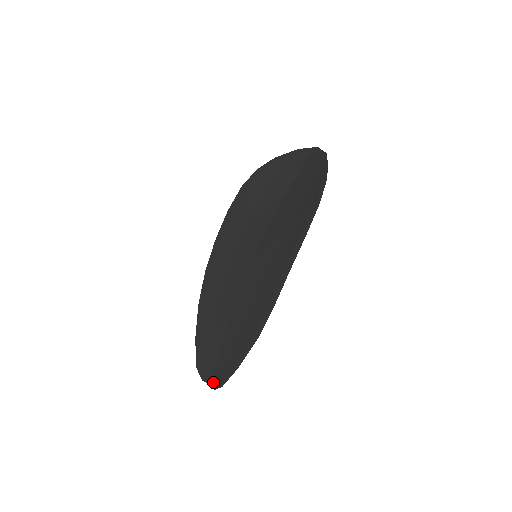
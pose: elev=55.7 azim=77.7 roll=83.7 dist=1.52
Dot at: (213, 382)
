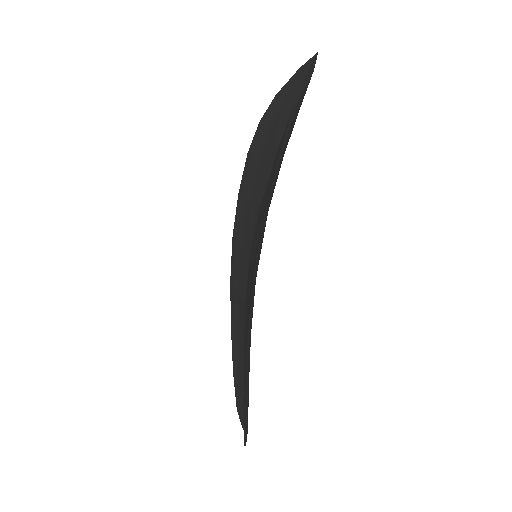
Dot at: occluded
